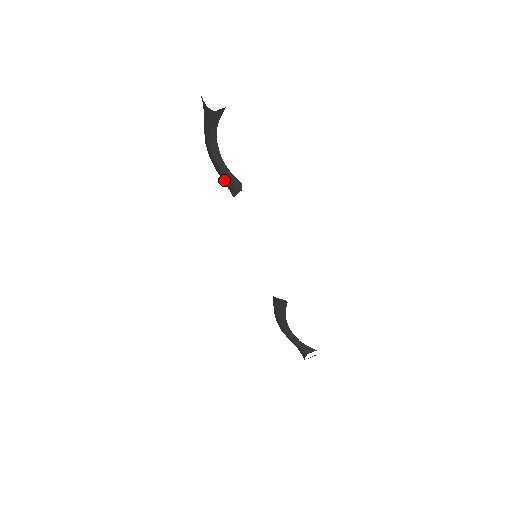
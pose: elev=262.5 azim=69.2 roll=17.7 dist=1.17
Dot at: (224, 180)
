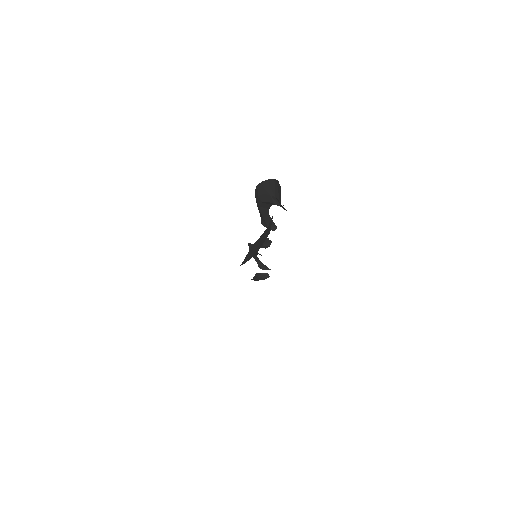
Dot at: (259, 212)
